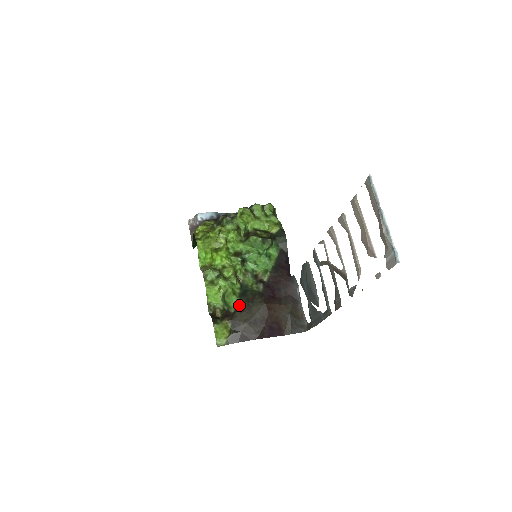
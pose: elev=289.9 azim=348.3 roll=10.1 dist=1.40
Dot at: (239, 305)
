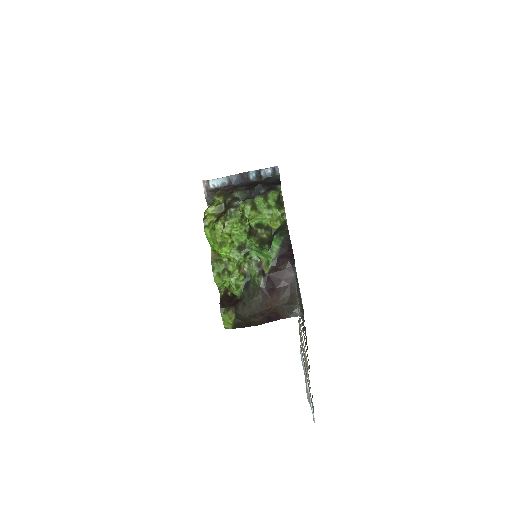
Dot at: (242, 298)
